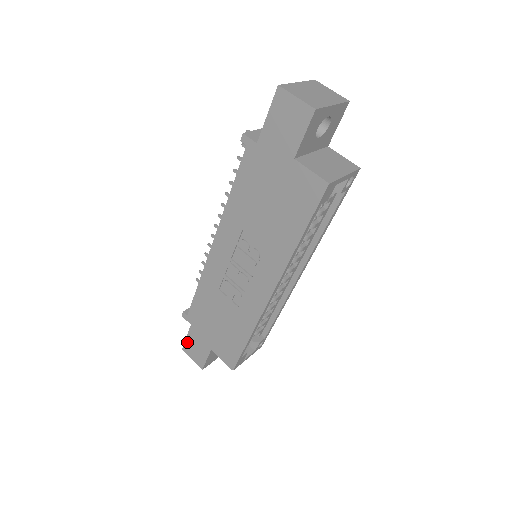
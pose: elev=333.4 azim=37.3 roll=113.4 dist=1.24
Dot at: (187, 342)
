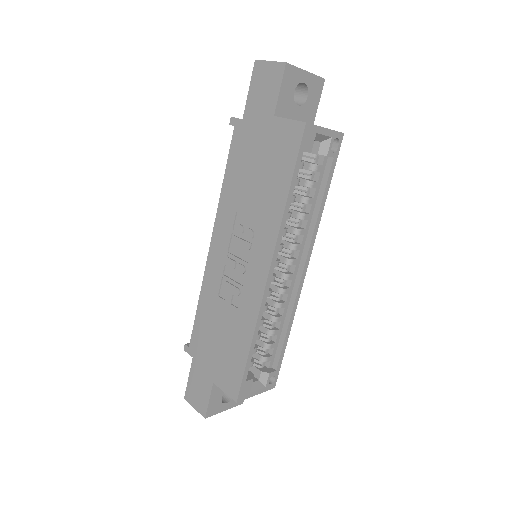
Dot at: (189, 384)
